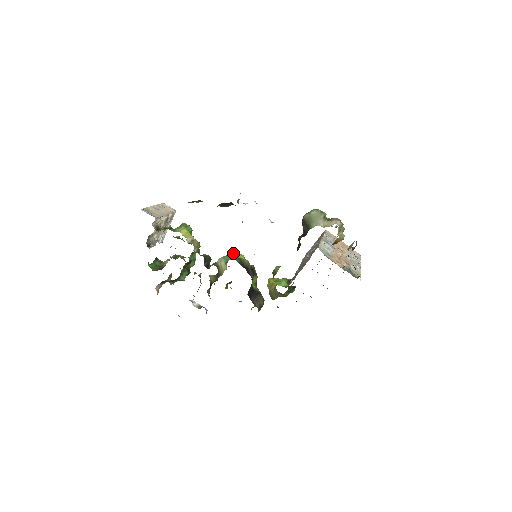
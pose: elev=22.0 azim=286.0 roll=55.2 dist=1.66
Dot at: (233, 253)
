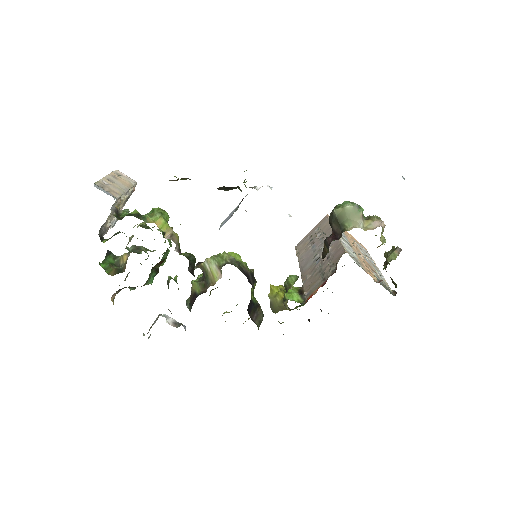
Dot at: occluded
